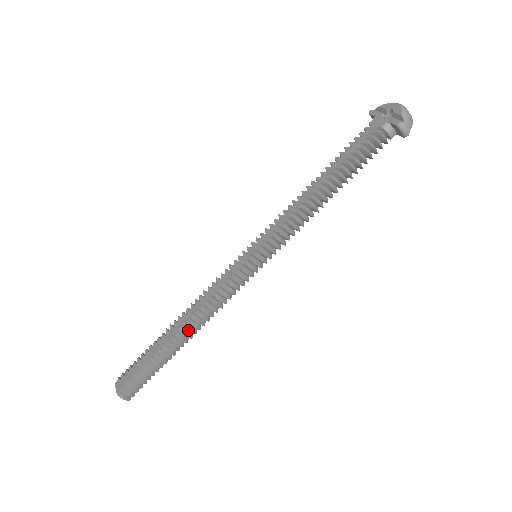
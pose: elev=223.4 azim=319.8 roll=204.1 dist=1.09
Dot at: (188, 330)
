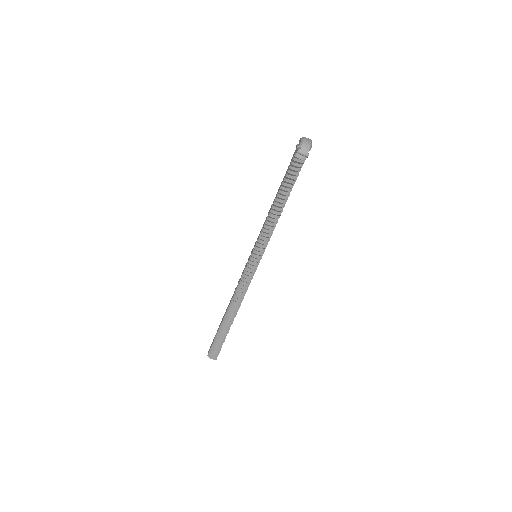
Dot at: (231, 310)
